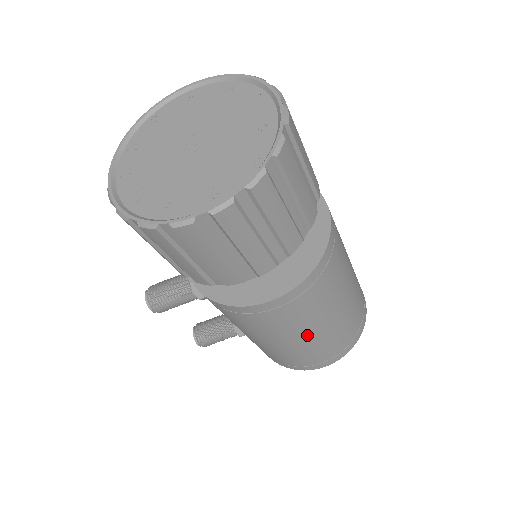
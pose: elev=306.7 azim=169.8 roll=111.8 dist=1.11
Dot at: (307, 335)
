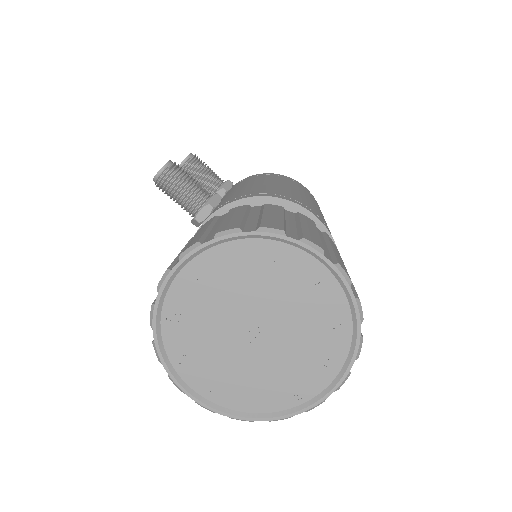
Dot at: occluded
